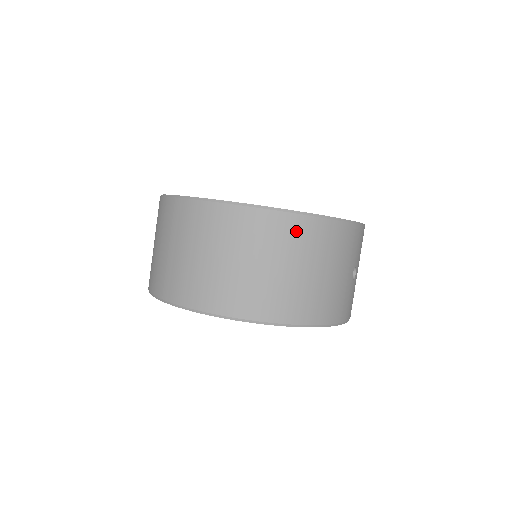
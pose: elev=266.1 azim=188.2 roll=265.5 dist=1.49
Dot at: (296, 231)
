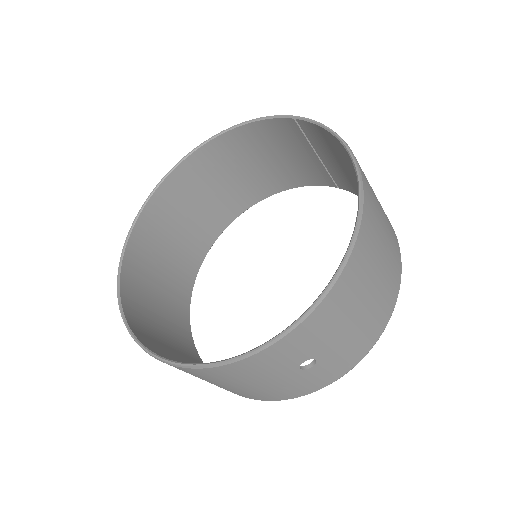
Dot at: (177, 368)
